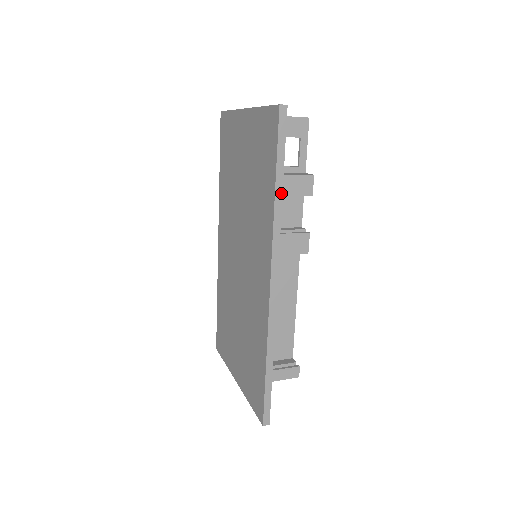
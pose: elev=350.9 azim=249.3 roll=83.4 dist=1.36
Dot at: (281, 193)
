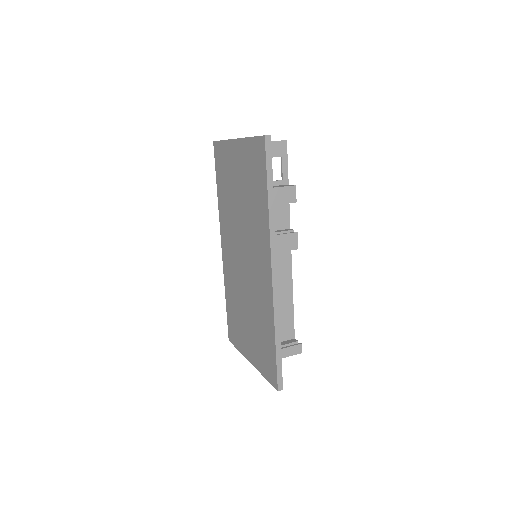
Dot at: (273, 202)
